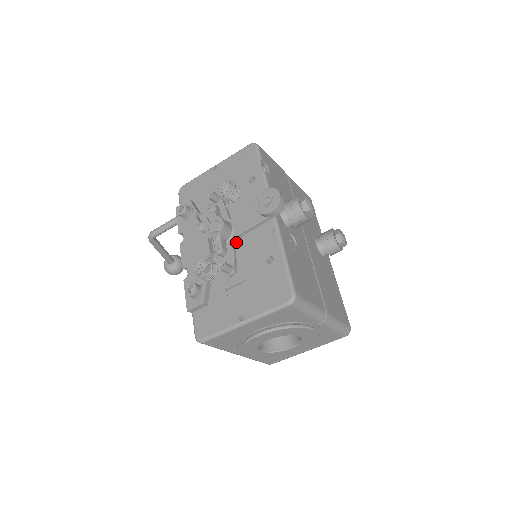
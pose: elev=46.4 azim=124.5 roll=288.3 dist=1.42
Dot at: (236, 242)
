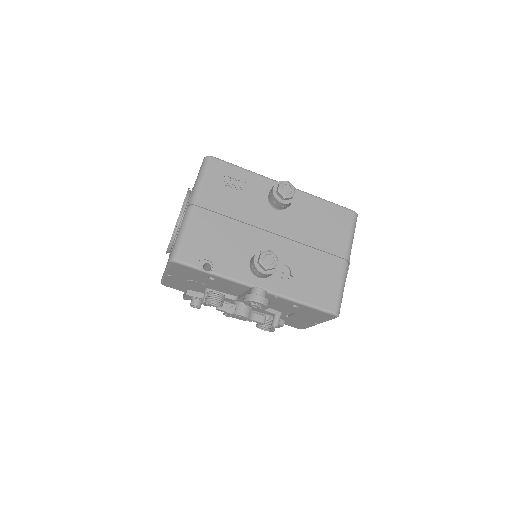
Dot at: occluded
